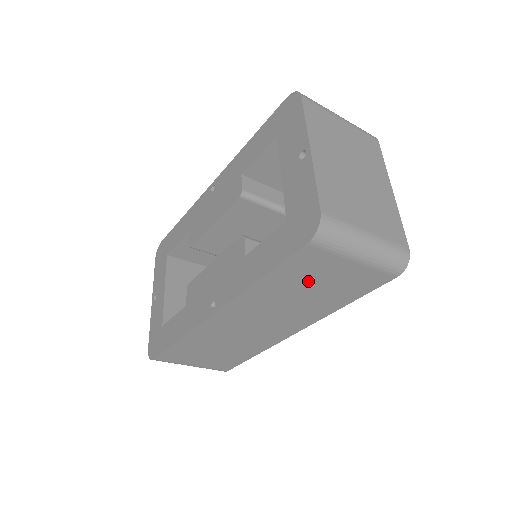
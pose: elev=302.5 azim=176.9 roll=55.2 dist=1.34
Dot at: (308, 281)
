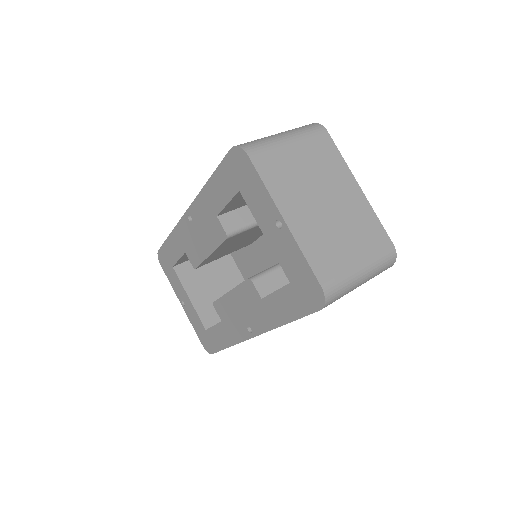
Dot at: occluded
